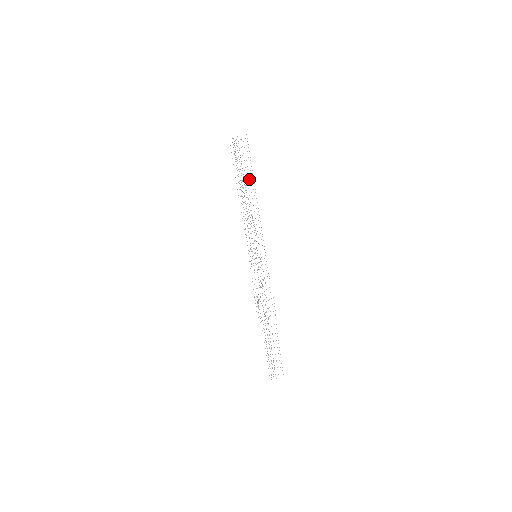
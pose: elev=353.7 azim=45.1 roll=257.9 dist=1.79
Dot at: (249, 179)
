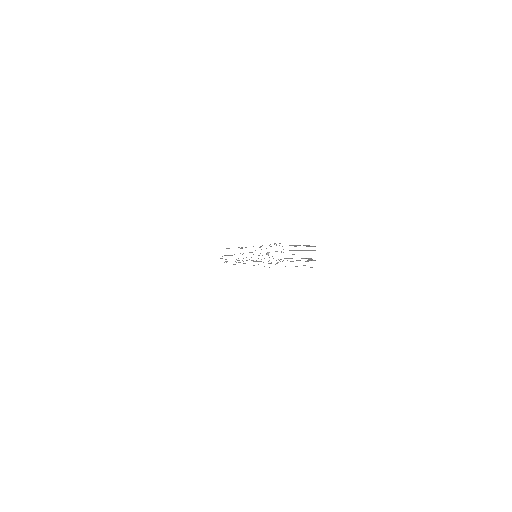
Dot at: occluded
